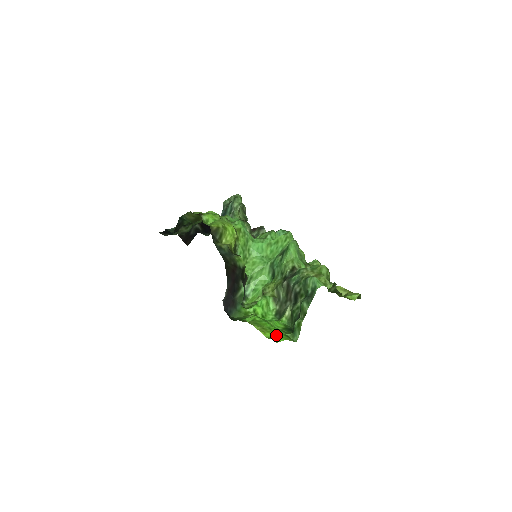
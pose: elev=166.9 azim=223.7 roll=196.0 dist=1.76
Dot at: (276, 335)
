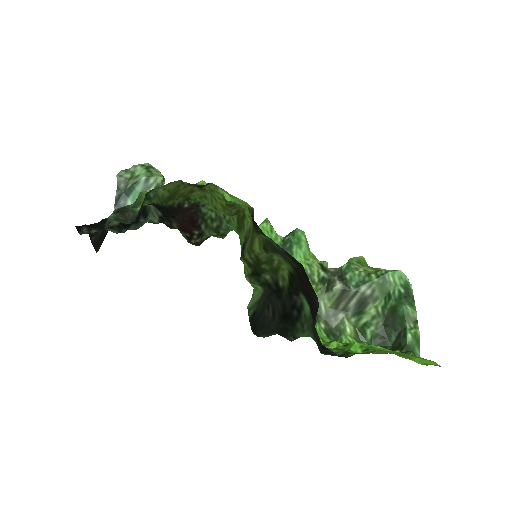
Dot at: (420, 358)
